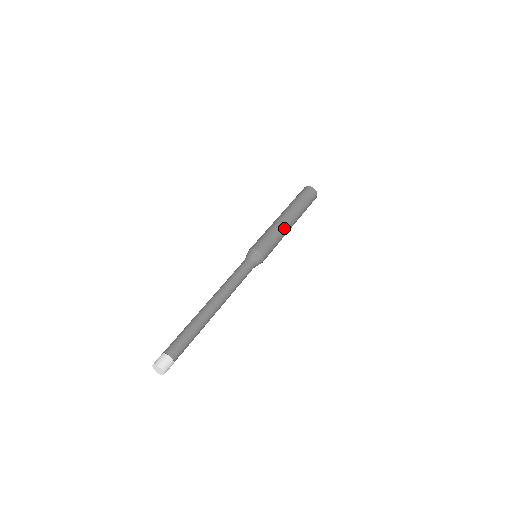
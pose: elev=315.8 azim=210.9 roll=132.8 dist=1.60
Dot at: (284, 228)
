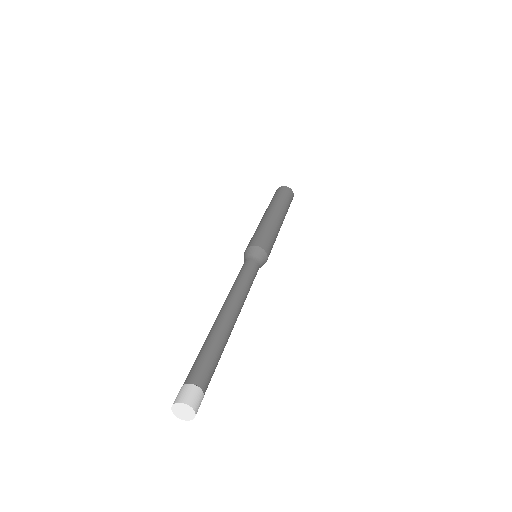
Dot at: (271, 220)
